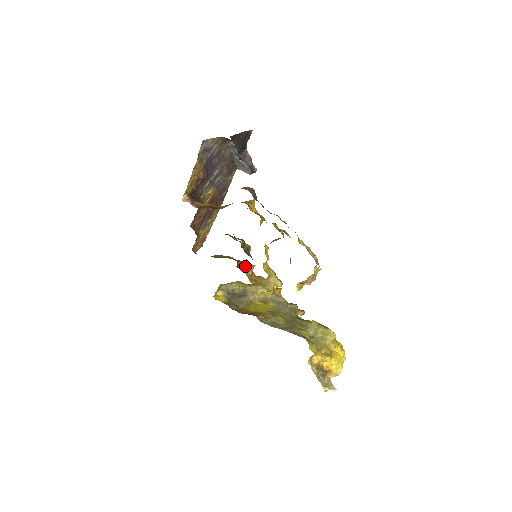
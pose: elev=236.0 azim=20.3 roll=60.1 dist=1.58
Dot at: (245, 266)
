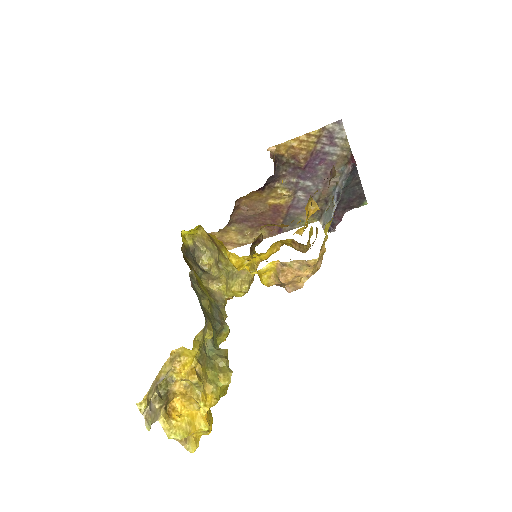
Dot at: occluded
